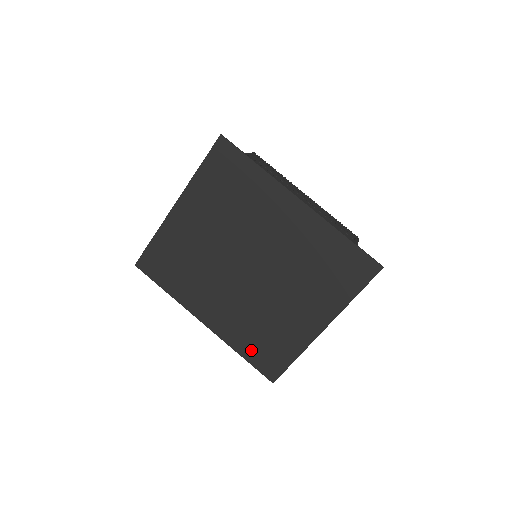
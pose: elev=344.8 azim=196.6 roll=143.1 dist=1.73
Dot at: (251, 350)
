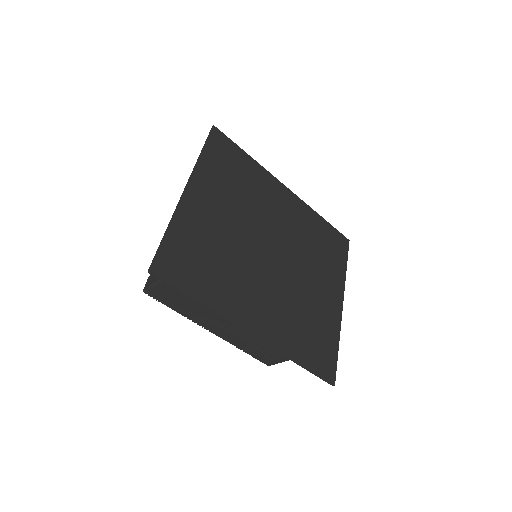
Dot at: (305, 351)
